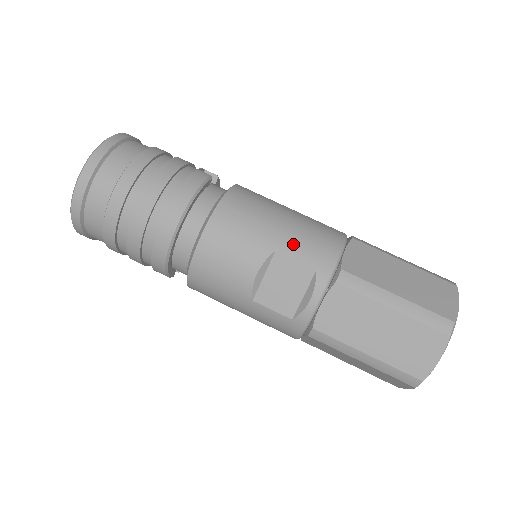
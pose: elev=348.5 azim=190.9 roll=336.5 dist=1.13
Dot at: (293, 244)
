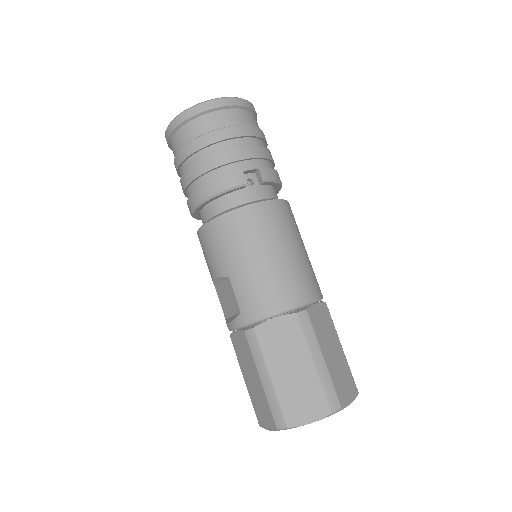
Dot at: (242, 284)
